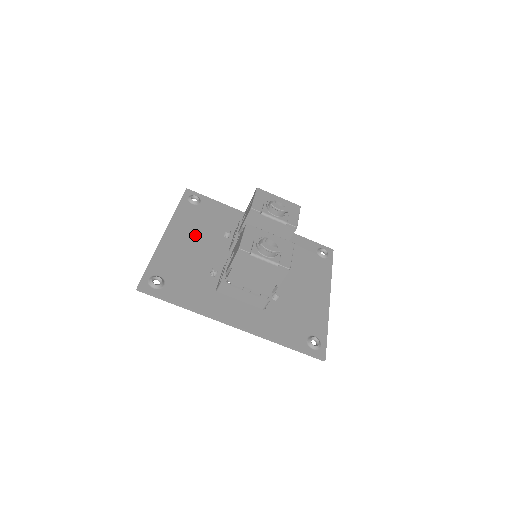
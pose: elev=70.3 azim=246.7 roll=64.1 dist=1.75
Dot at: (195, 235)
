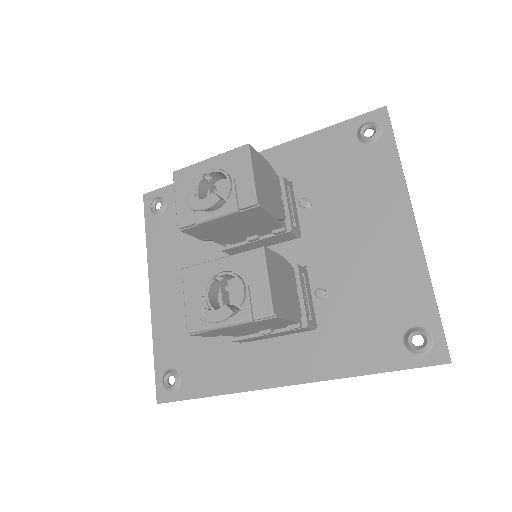
Dot at: (181, 267)
